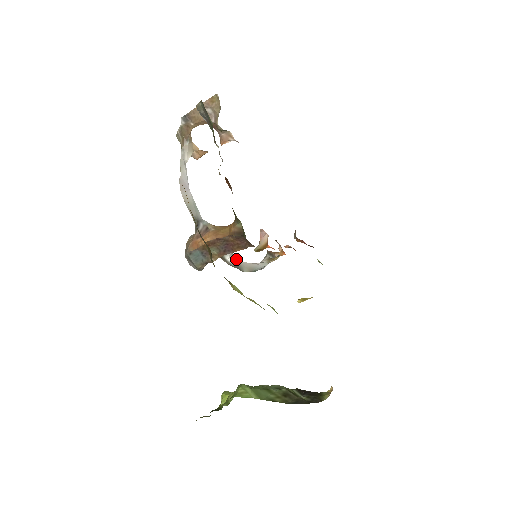
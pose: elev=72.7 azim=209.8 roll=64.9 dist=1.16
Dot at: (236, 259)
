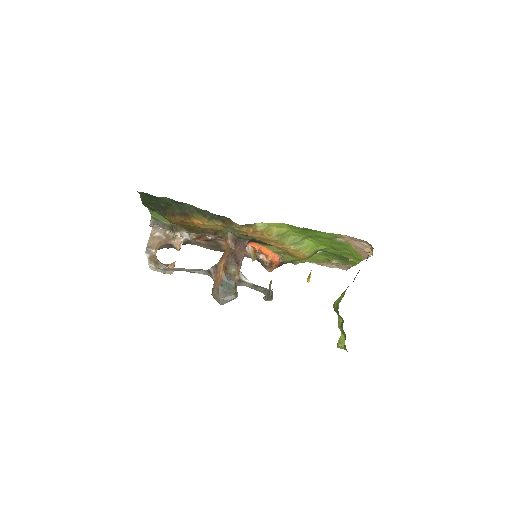
Dot at: (249, 281)
